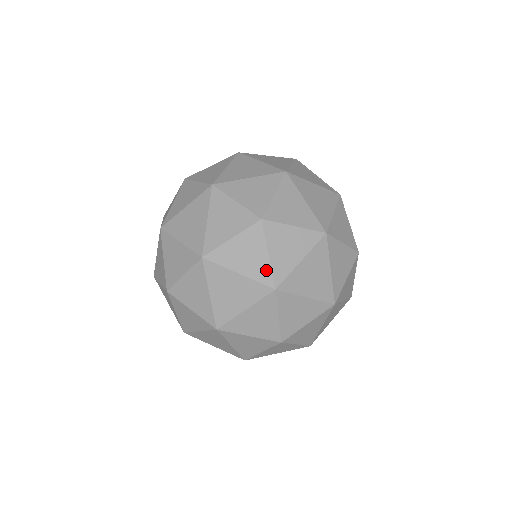
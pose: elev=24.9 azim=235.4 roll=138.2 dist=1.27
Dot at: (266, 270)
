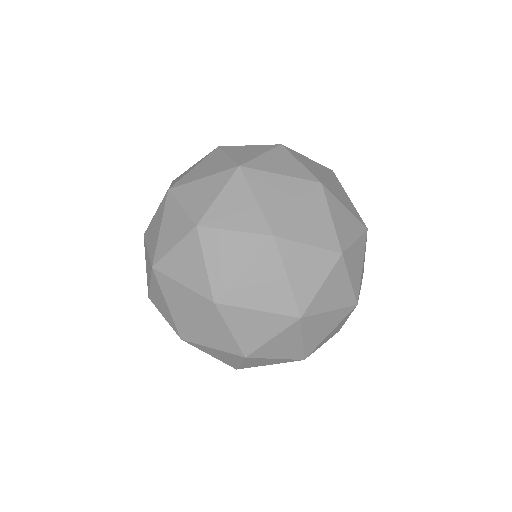
Dot at: (204, 281)
